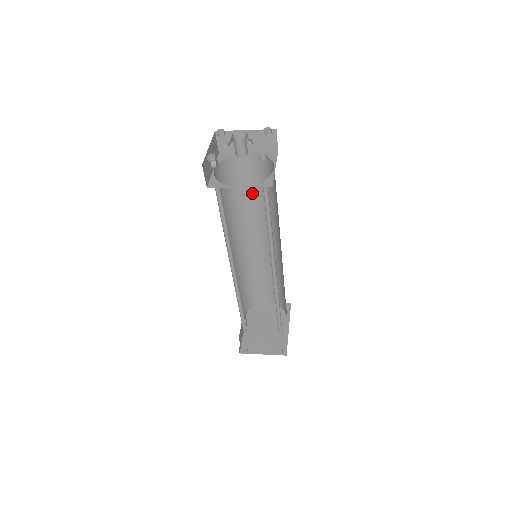
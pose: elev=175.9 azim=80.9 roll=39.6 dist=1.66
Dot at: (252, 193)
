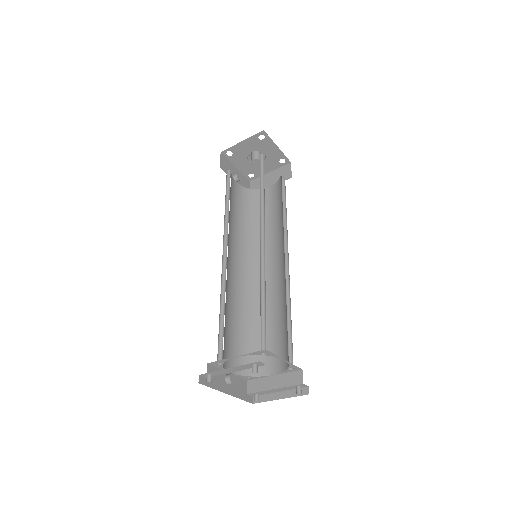
Dot at: (269, 219)
